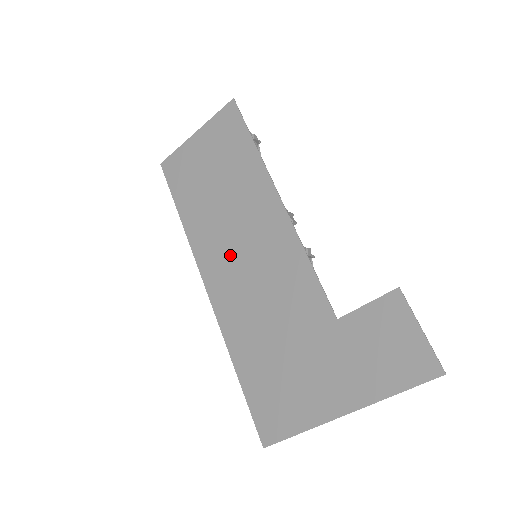
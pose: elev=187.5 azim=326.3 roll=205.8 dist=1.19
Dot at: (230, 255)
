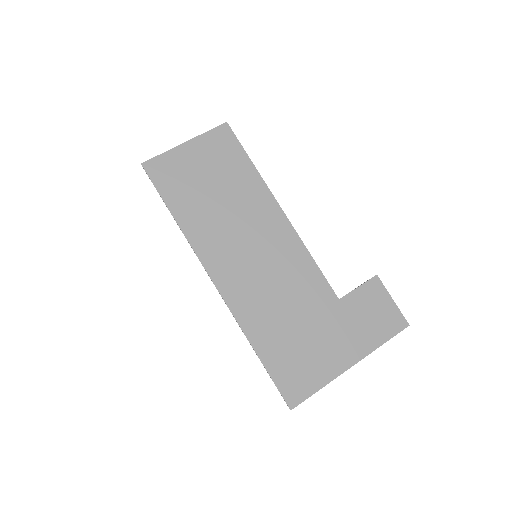
Dot at: (239, 254)
